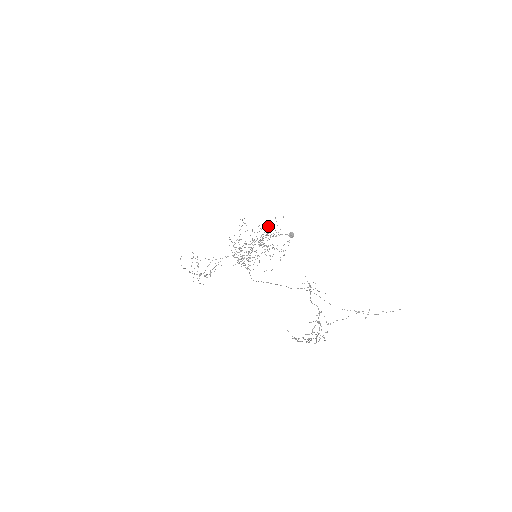
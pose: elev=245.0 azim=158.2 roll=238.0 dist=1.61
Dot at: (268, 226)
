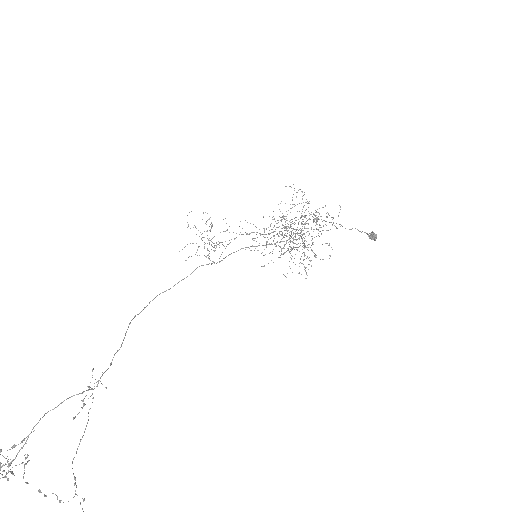
Dot at: (302, 216)
